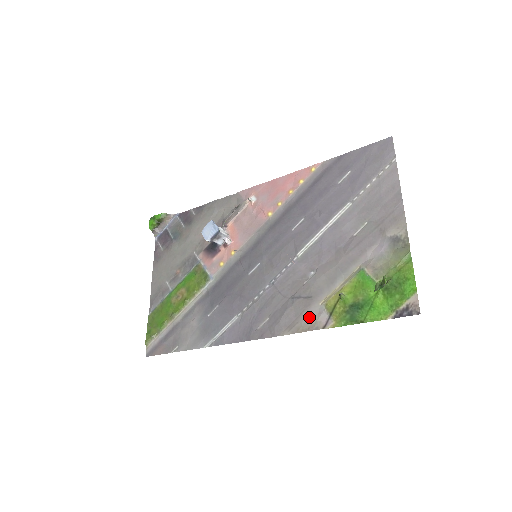
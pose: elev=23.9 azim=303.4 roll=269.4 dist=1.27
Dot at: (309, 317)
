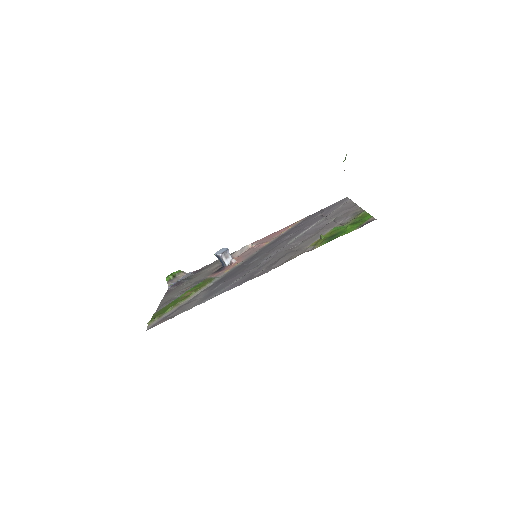
Dot at: (298, 253)
